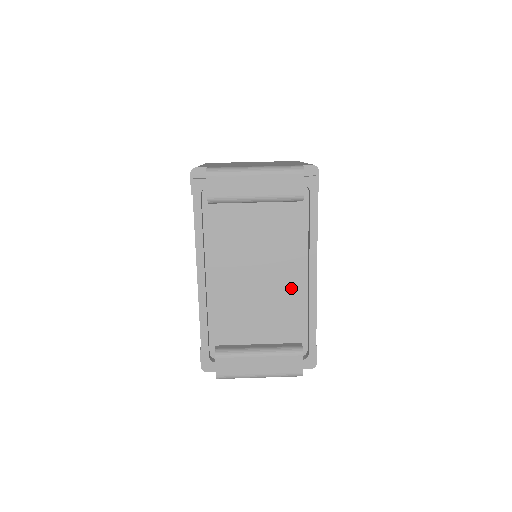
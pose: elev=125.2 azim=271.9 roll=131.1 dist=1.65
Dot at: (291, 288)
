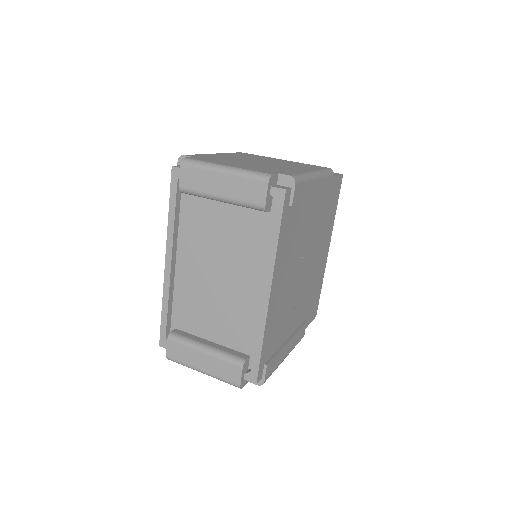
Dot at: (248, 298)
